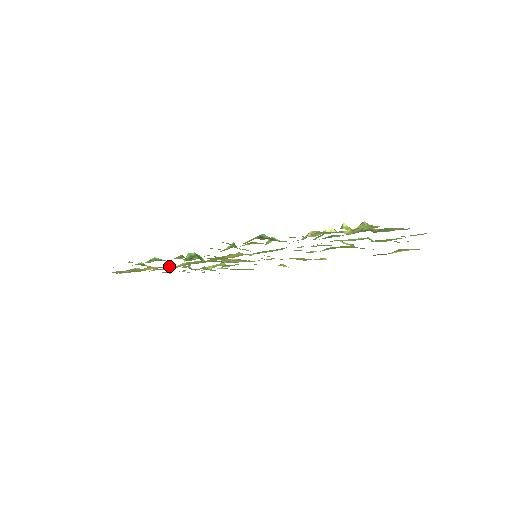
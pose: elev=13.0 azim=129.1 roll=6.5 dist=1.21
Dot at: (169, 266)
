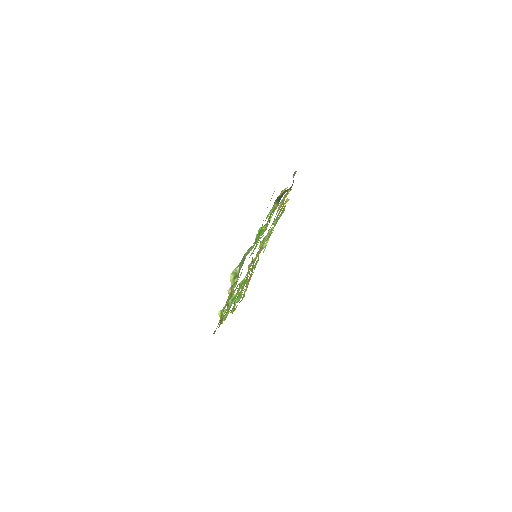
Dot at: occluded
